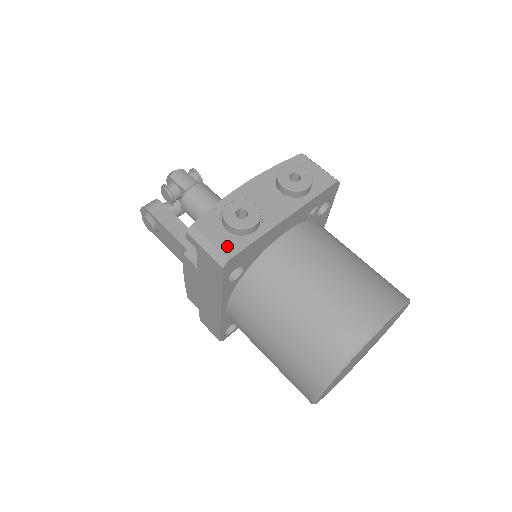
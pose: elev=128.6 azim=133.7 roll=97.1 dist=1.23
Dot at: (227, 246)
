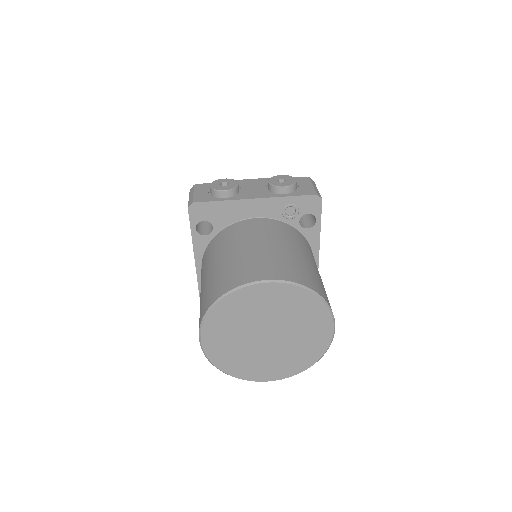
Dot at: (200, 197)
